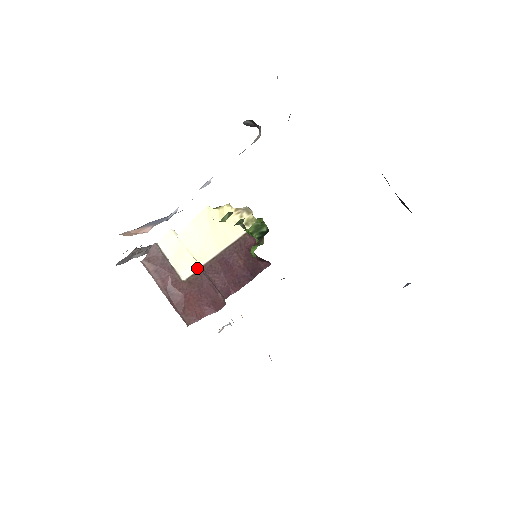
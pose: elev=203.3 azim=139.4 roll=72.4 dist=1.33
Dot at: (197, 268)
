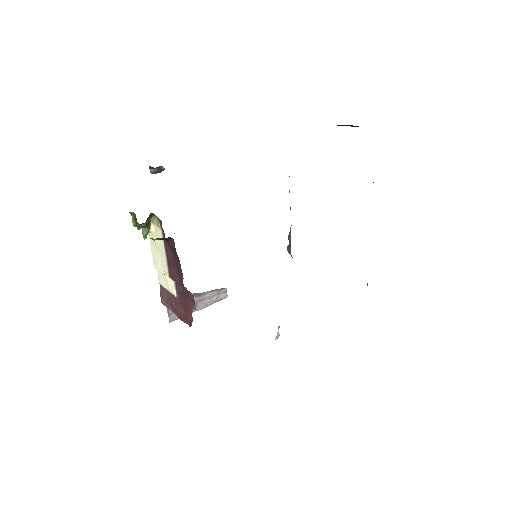
Dot at: (174, 281)
